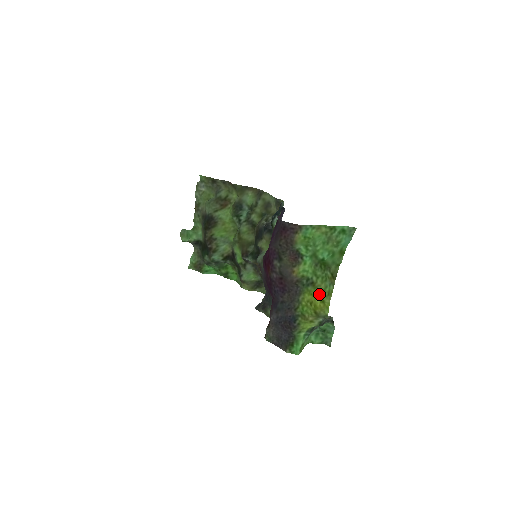
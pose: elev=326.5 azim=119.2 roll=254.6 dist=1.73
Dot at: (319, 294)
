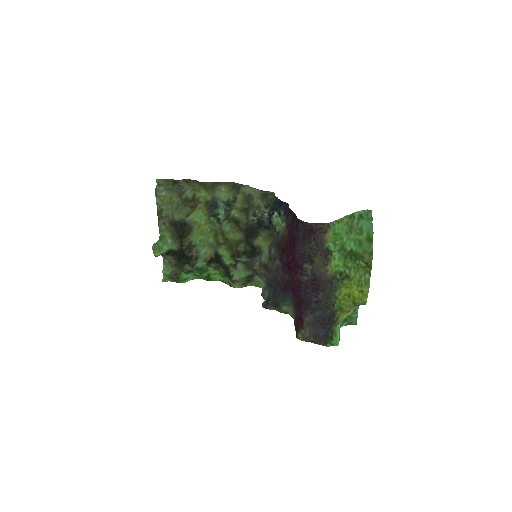
Dot at: (356, 285)
